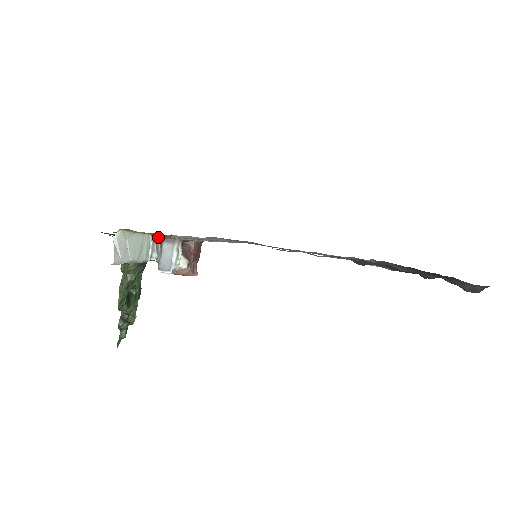
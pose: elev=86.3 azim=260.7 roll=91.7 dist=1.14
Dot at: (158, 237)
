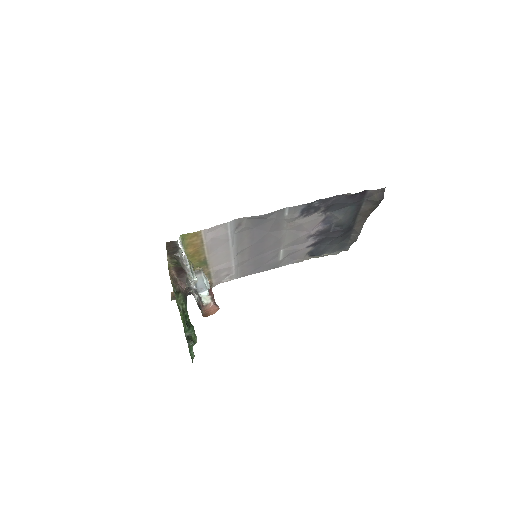
Dot at: (192, 265)
